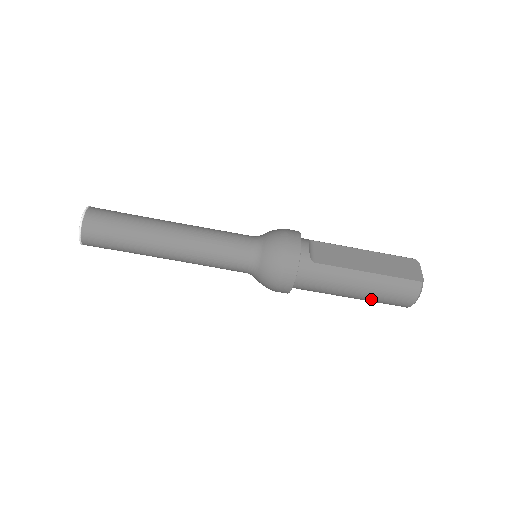
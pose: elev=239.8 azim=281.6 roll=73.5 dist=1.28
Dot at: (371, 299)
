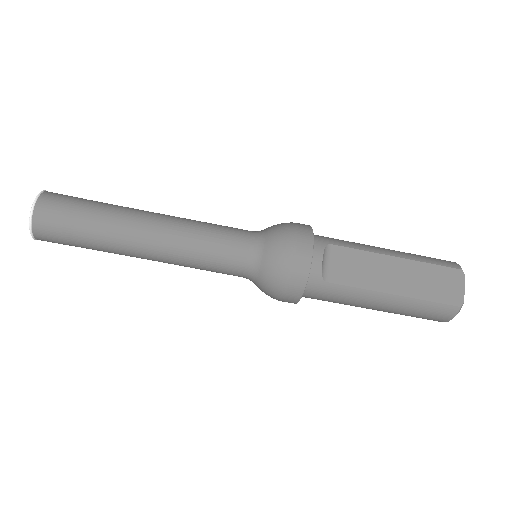
Dot at: occluded
